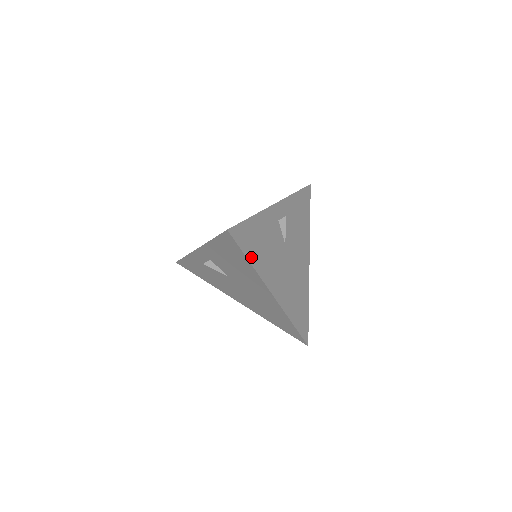
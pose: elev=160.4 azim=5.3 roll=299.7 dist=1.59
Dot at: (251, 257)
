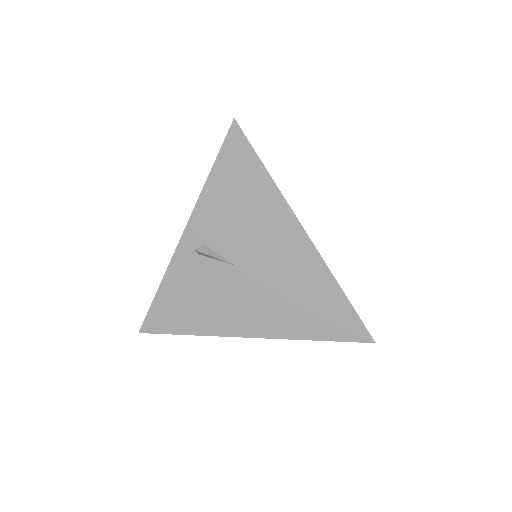
Dot at: (267, 172)
